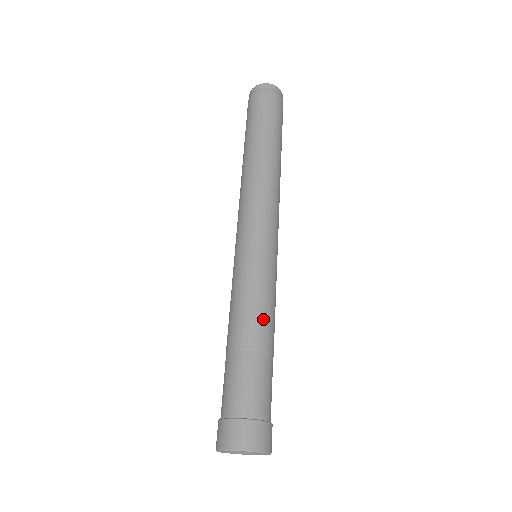
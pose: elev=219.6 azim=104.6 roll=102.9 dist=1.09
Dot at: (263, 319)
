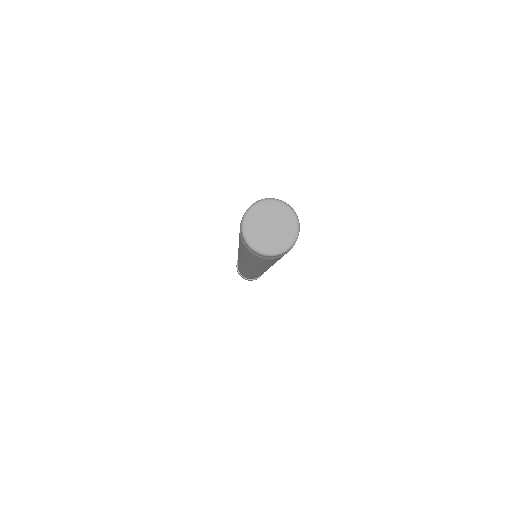
Dot at: occluded
